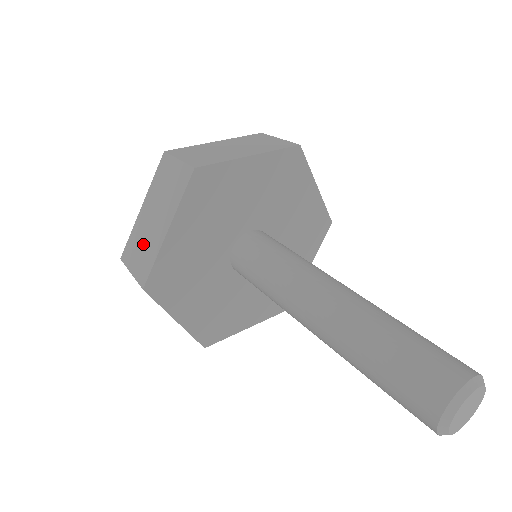
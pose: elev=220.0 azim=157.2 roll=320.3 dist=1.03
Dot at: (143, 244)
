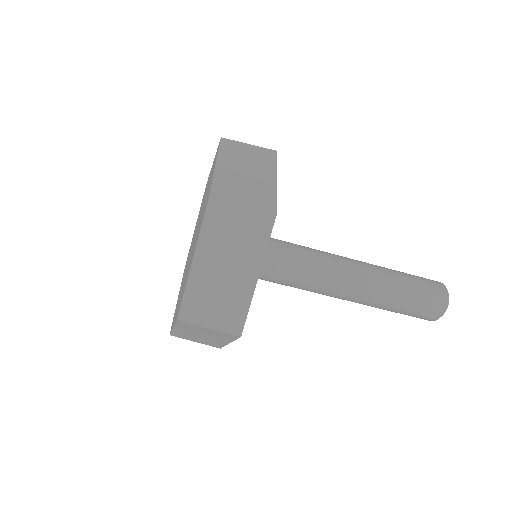
Dot at: (245, 187)
